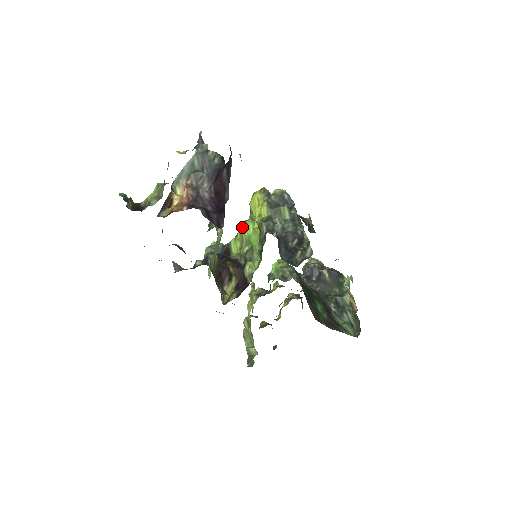
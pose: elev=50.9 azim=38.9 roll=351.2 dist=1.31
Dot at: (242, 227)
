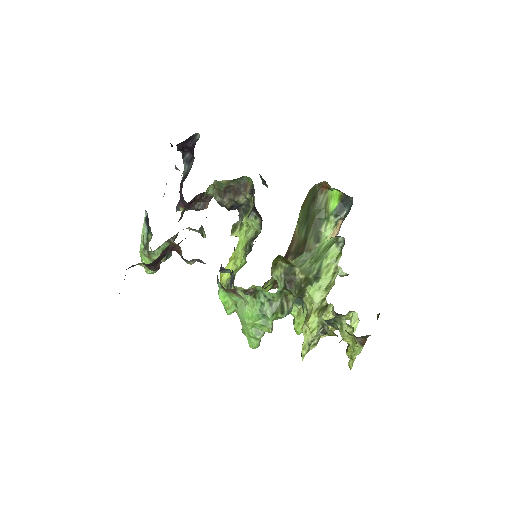
Dot at: occluded
